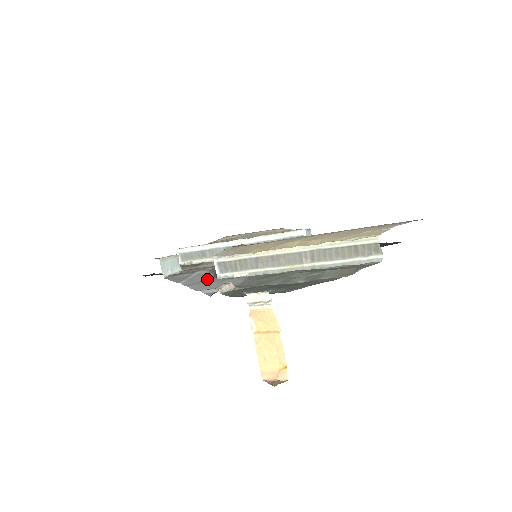
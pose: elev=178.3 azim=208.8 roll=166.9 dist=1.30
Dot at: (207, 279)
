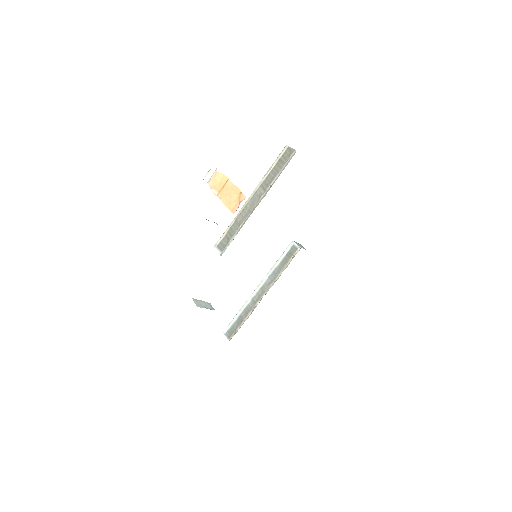
Dot at: occluded
